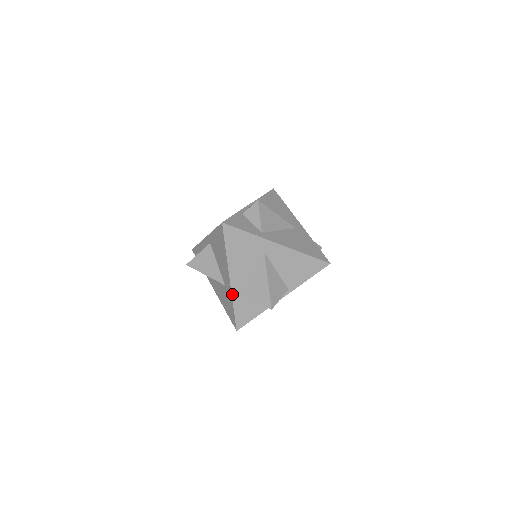
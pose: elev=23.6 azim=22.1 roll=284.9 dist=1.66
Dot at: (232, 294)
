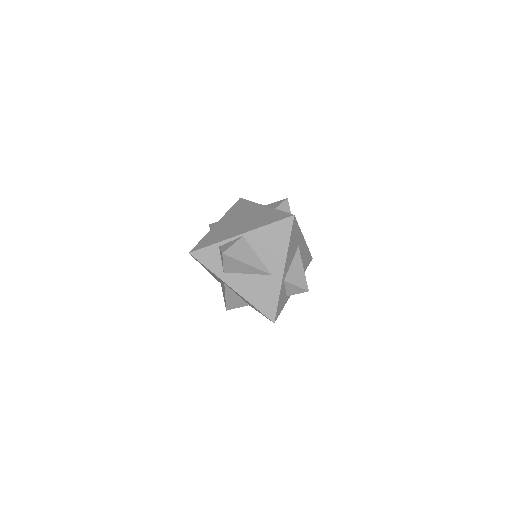
Dot at: (214, 277)
